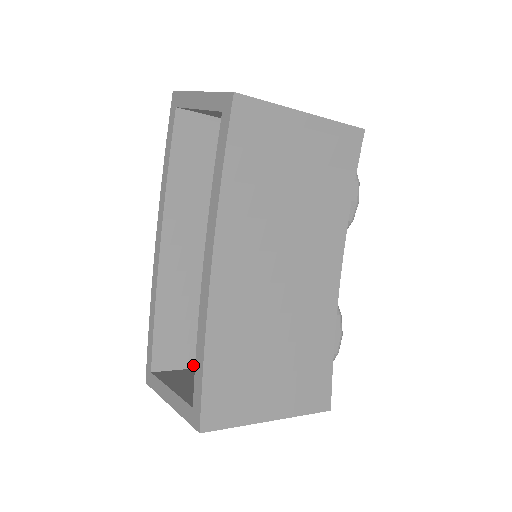
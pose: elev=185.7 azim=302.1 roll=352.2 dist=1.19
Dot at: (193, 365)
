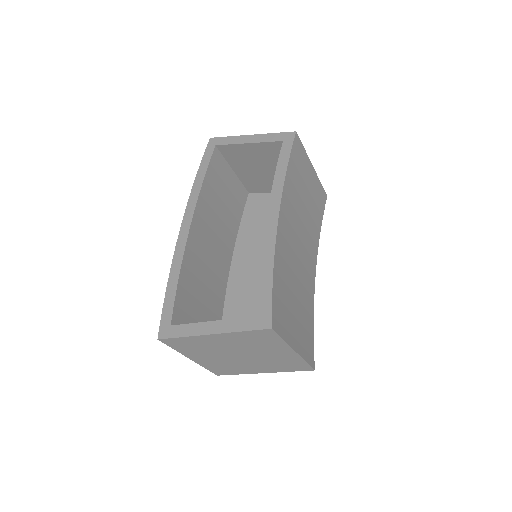
Dot at: occluded
